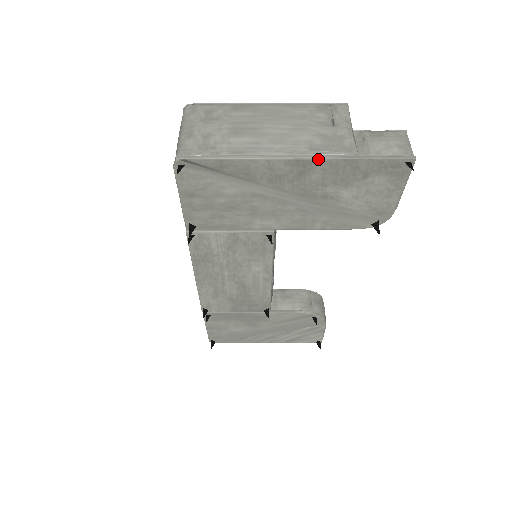
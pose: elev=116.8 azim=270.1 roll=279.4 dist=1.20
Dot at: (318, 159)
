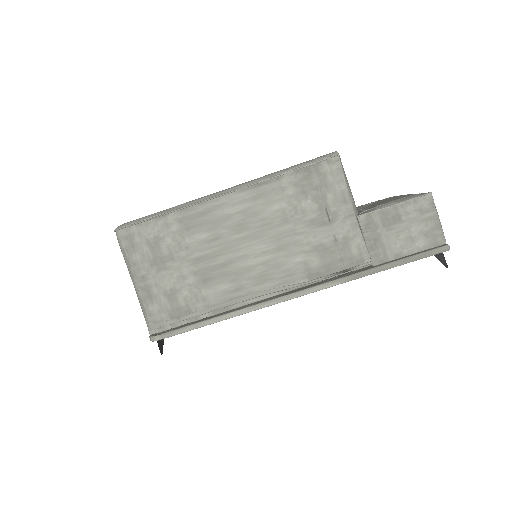
Dot at: occluded
